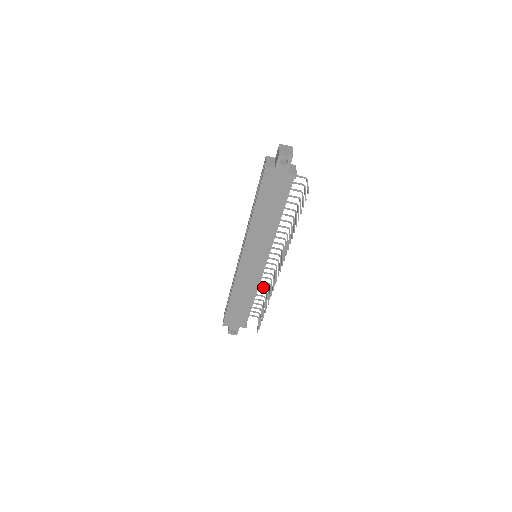
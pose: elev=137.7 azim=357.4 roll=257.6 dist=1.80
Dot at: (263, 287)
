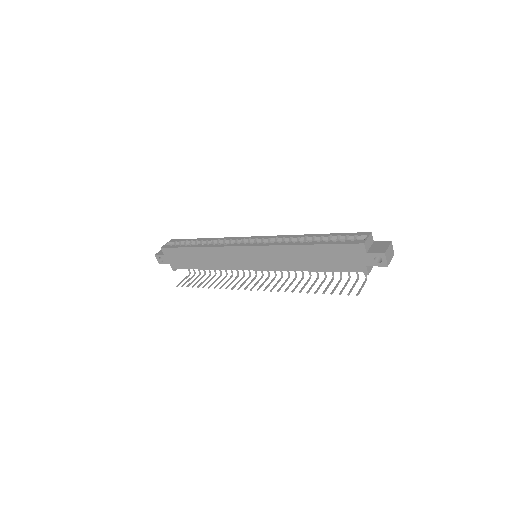
Dot at: occluded
